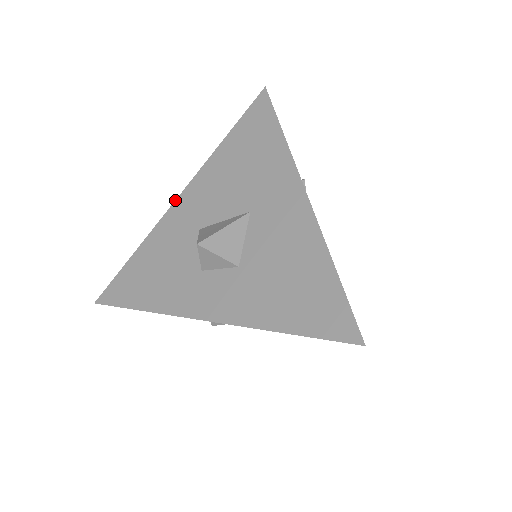
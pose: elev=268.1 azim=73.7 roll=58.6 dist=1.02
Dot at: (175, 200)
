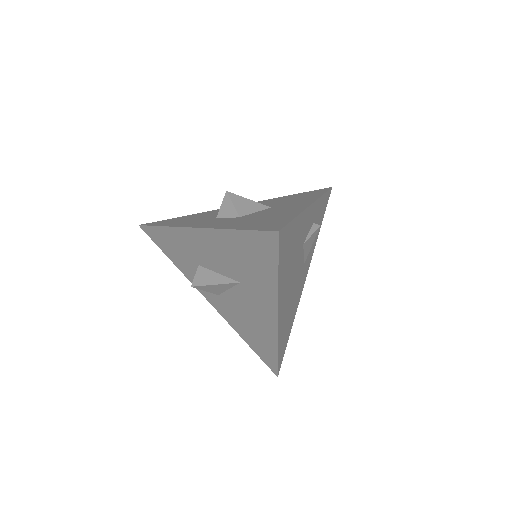
Dot at: occluded
